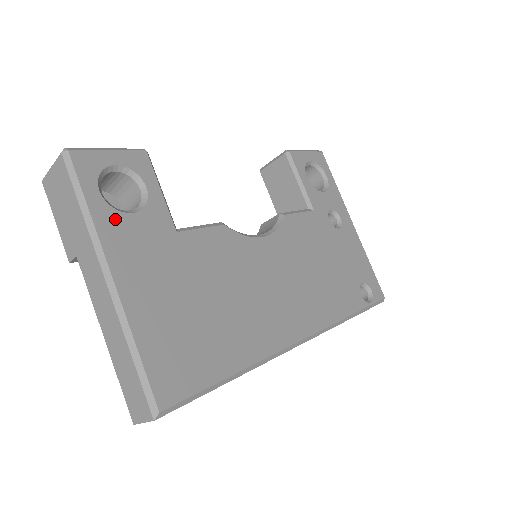
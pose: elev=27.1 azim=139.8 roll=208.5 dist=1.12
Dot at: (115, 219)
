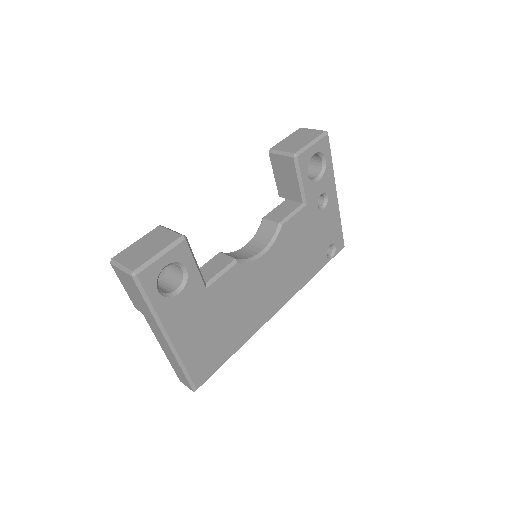
Dot at: (169, 304)
